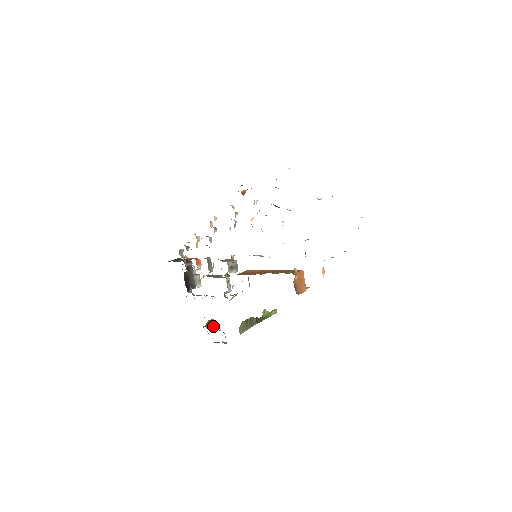
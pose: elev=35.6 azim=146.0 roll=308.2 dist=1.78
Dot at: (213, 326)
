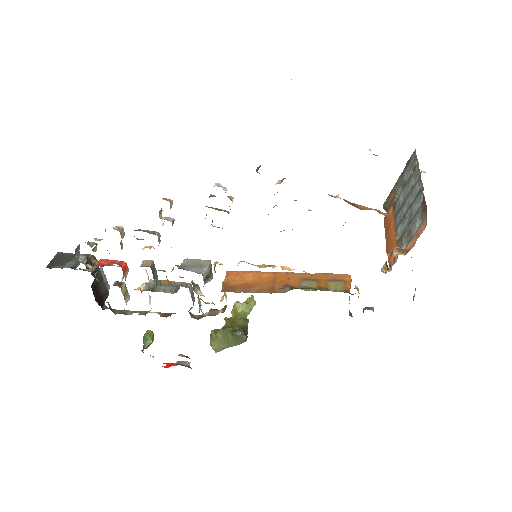
Dot at: occluded
